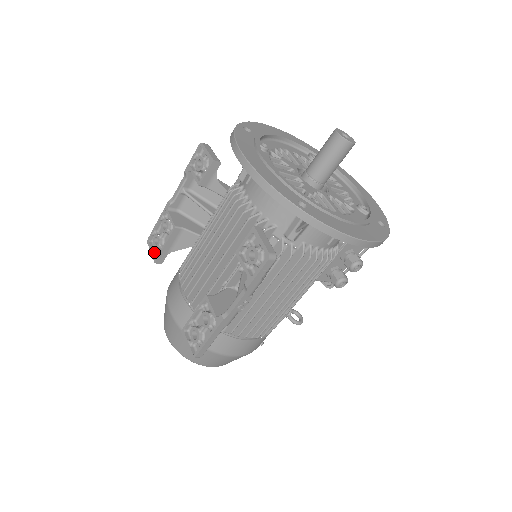
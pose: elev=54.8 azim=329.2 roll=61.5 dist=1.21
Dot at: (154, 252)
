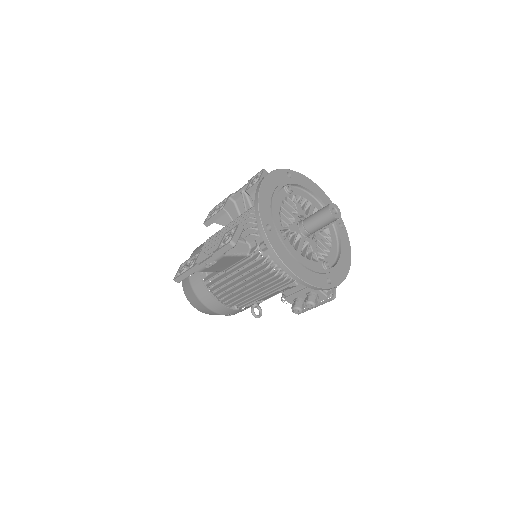
Dot at: (208, 218)
